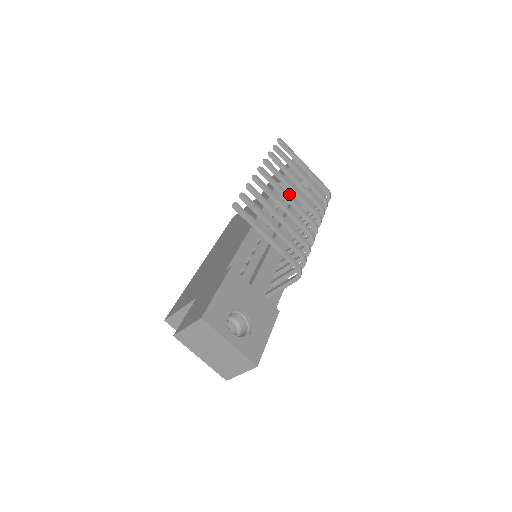
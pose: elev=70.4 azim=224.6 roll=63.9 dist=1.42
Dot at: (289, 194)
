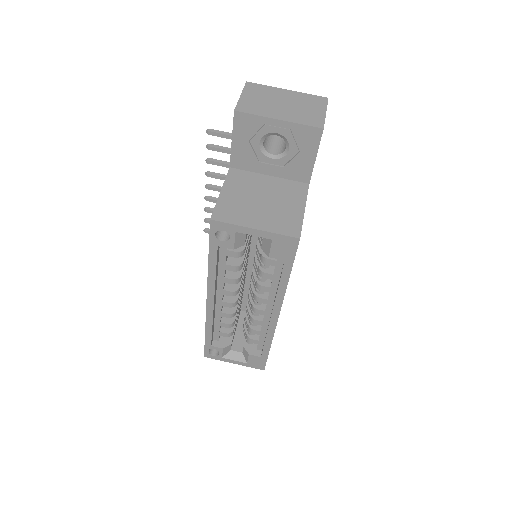
Dot at: occluded
